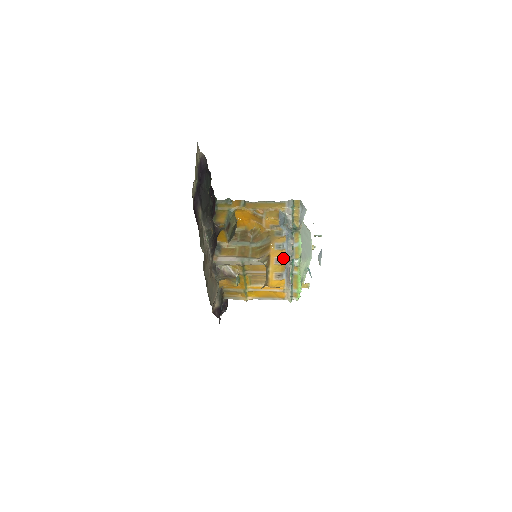
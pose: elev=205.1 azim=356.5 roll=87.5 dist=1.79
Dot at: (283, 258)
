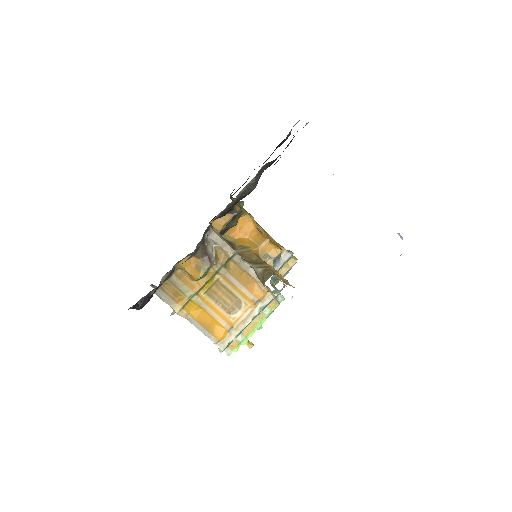
Dot at: occluded
